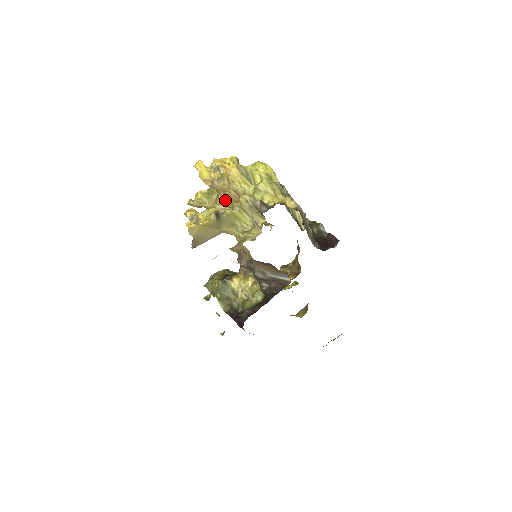
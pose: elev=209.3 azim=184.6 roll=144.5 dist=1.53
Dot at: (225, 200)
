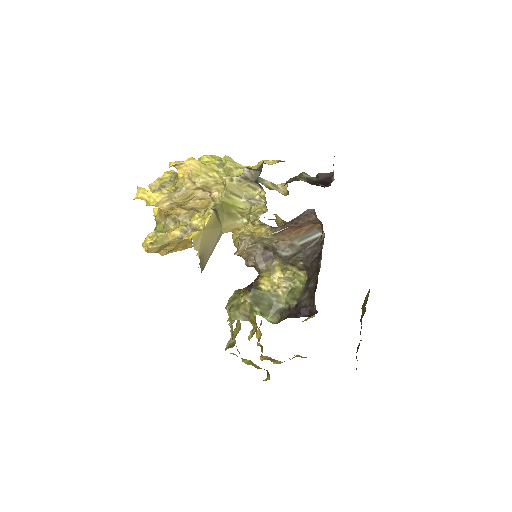
Dot at: (188, 218)
